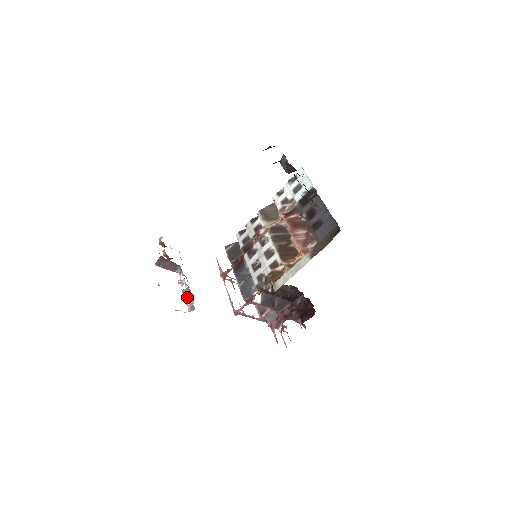
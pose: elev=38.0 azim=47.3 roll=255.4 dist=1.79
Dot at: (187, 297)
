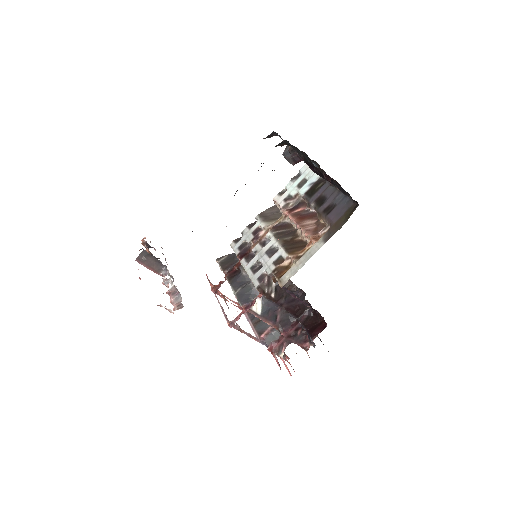
Dot at: (173, 296)
